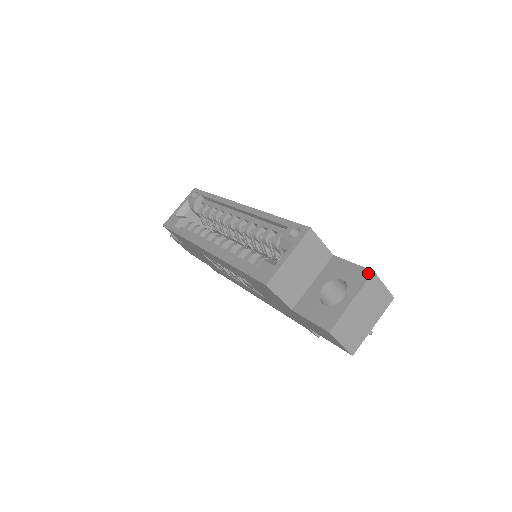
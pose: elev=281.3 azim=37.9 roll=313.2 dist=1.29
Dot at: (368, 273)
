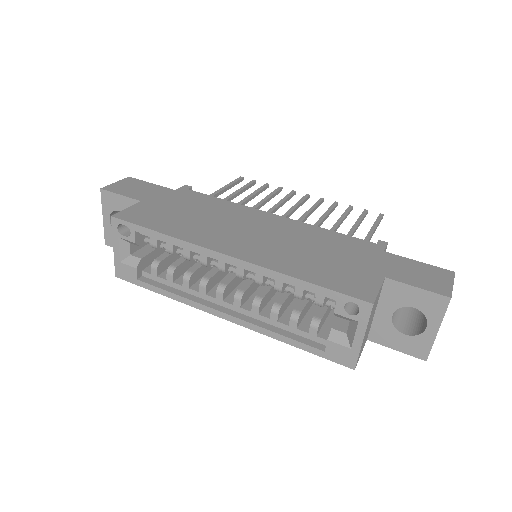
Dot at: (445, 301)
